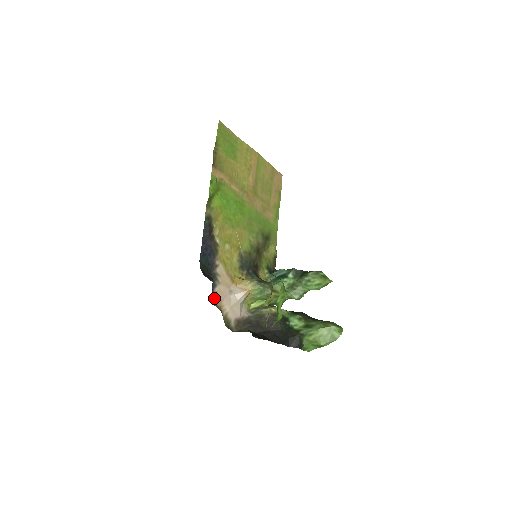
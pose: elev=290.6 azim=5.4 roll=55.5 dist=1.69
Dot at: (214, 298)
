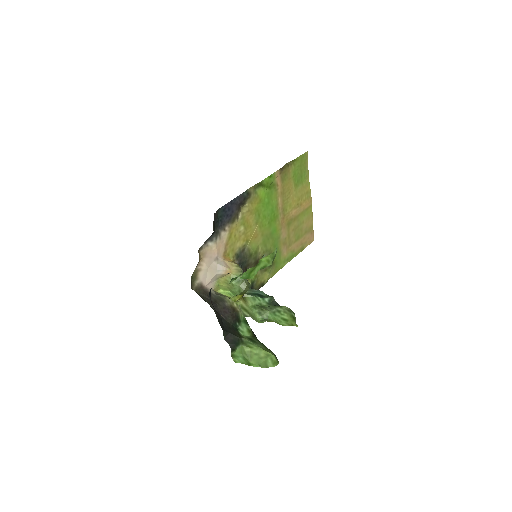
Dot at: (203, 247)
